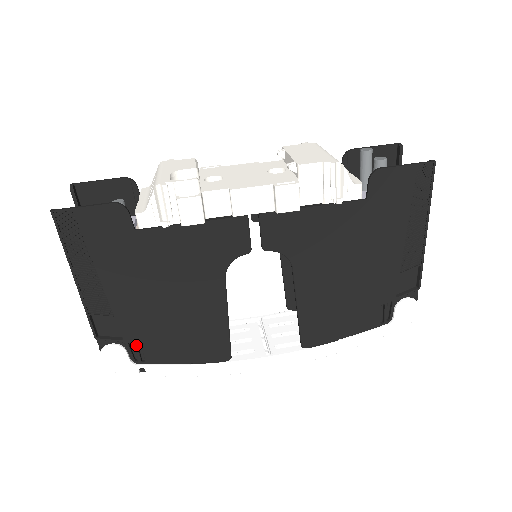
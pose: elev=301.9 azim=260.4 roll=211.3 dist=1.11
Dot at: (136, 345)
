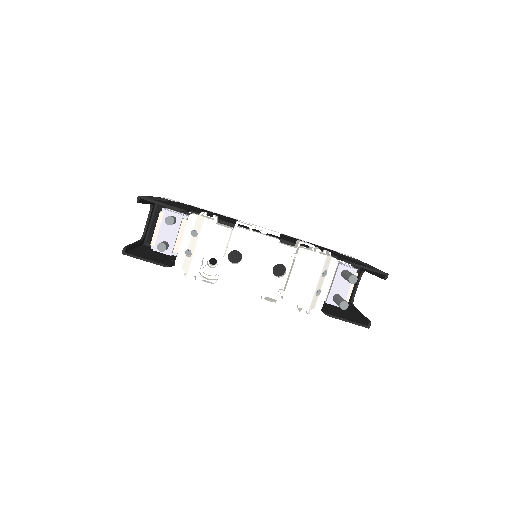
Dot at: occluded
